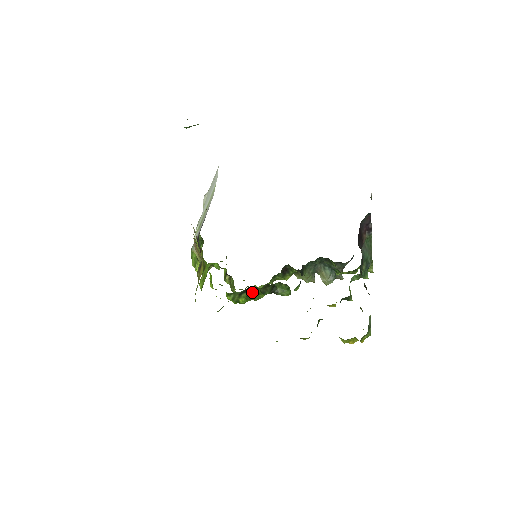
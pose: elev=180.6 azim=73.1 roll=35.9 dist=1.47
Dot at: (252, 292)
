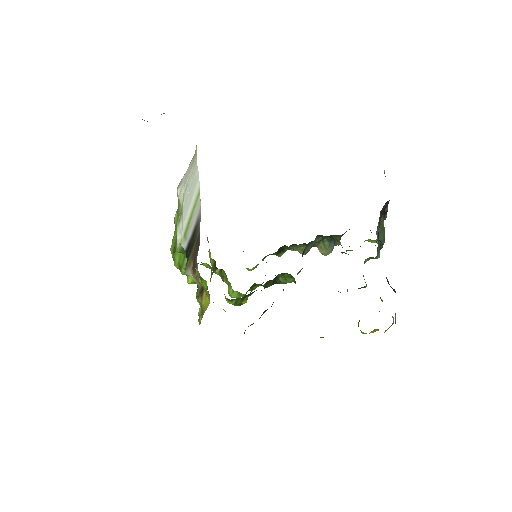
Dot at: (251, 286)
